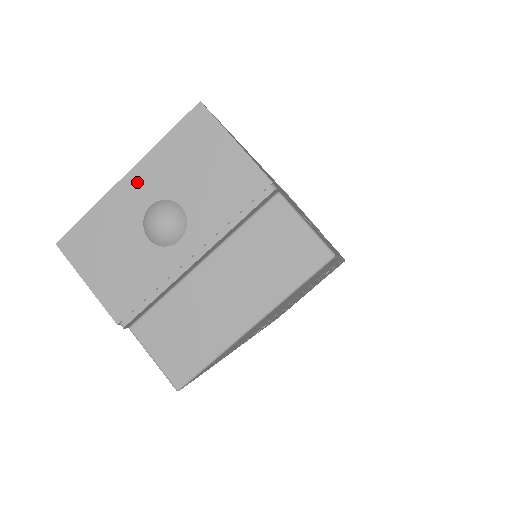
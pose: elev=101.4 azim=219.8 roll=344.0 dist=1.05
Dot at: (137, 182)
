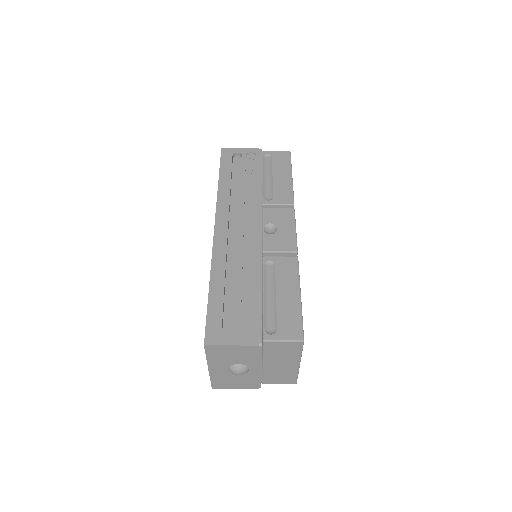
Dot at: (215, 368)
